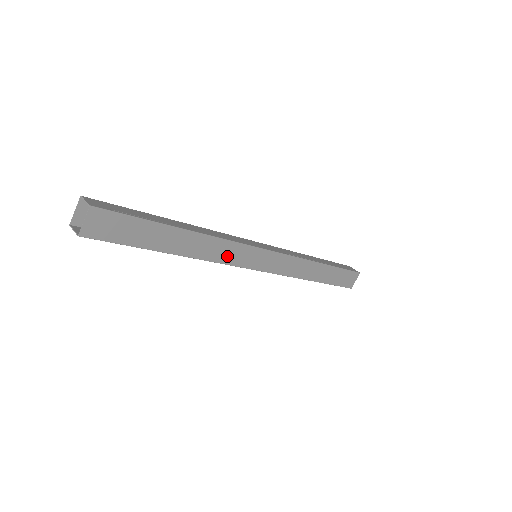
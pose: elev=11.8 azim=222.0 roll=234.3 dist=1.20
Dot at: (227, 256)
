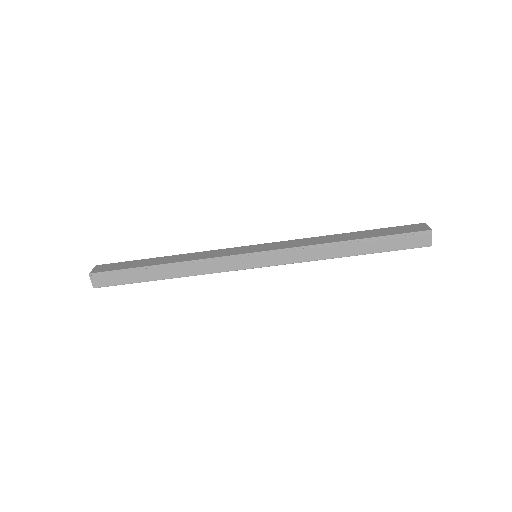
Dot at: (214, 255)
